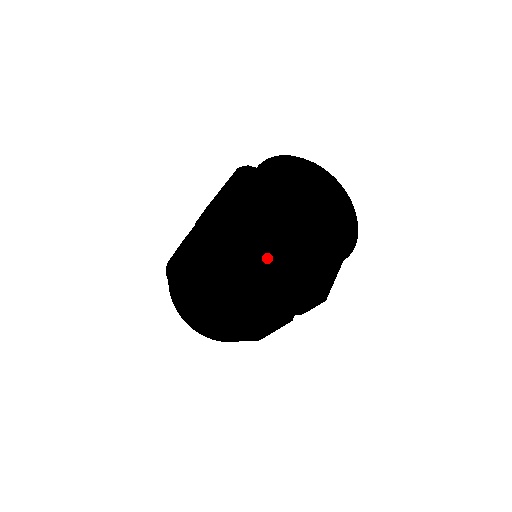
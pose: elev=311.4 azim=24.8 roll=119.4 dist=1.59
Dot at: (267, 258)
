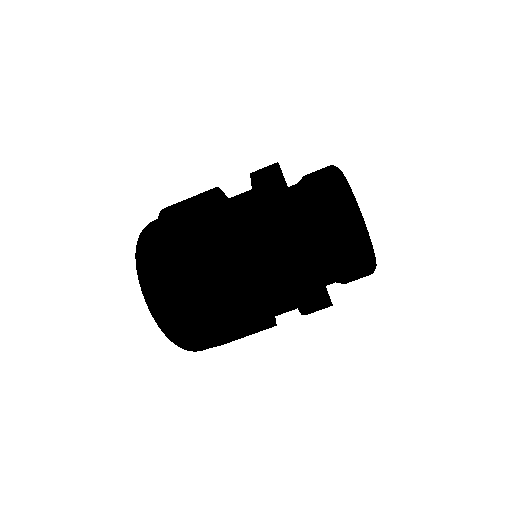
Dot at: (351, 267)
